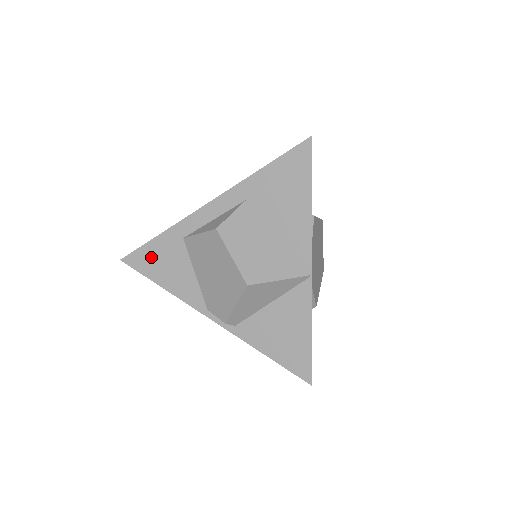
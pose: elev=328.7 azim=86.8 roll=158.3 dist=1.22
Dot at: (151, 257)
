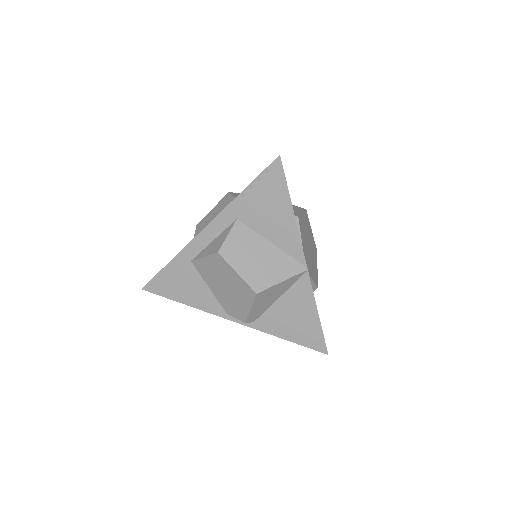
Dot at: (167, 282)
